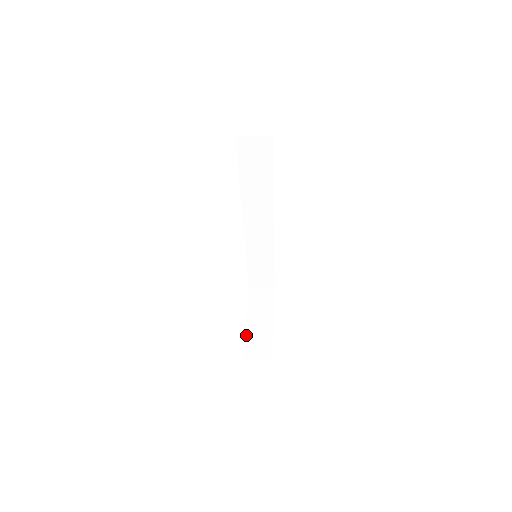
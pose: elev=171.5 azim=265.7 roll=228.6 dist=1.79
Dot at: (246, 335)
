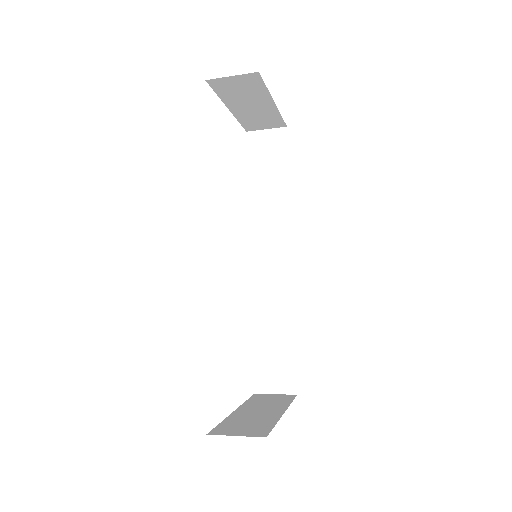
Dot at: (228, 419)
